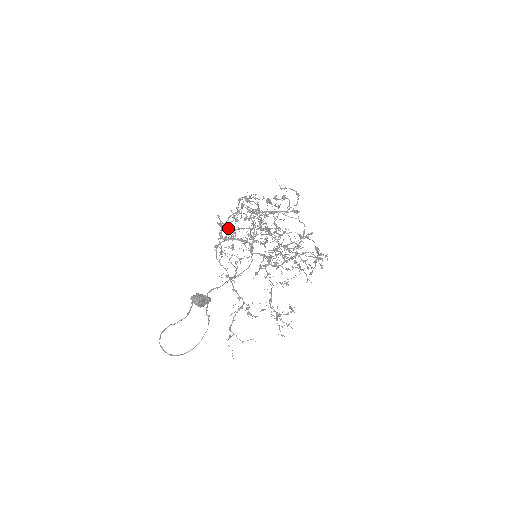
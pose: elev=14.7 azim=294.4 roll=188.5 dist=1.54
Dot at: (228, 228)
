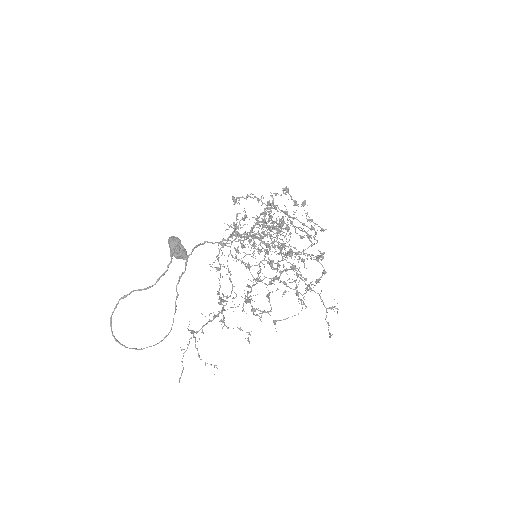
Dot at: occluded
